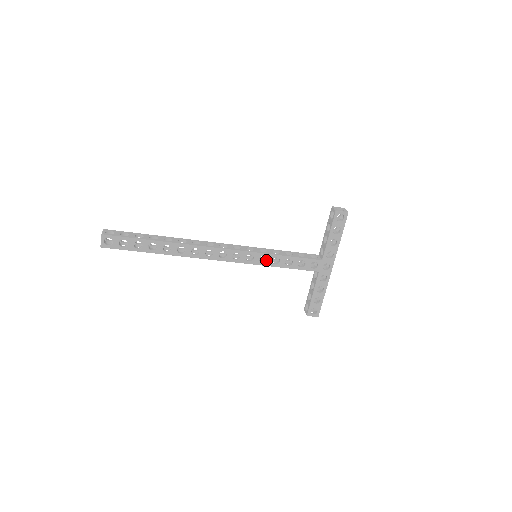
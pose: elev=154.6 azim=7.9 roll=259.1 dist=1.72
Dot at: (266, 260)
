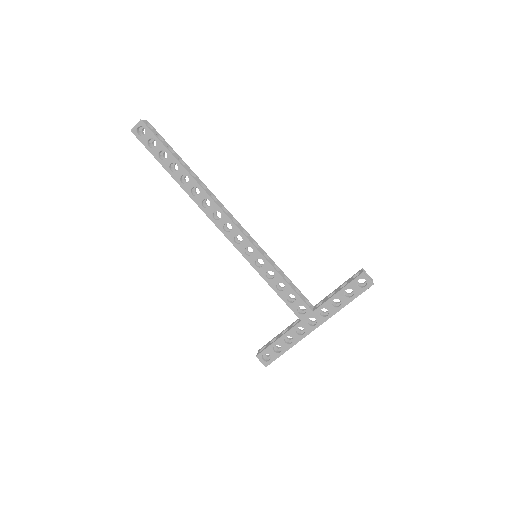
Dot at: (262, 266)
